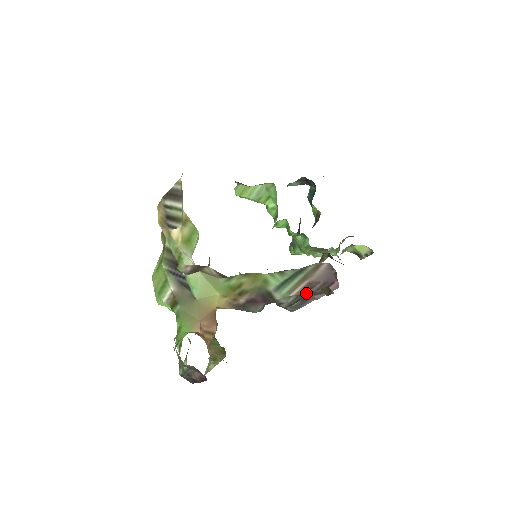
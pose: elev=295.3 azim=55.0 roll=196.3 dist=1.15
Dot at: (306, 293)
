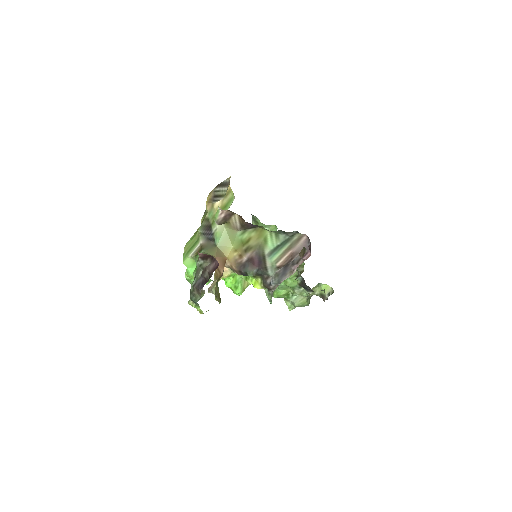
Dot at: (287, 264)
